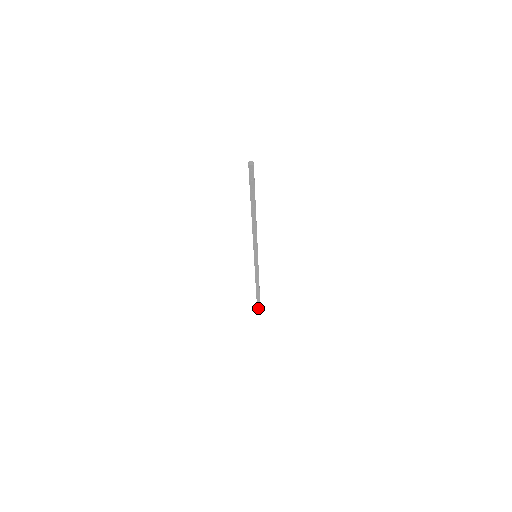
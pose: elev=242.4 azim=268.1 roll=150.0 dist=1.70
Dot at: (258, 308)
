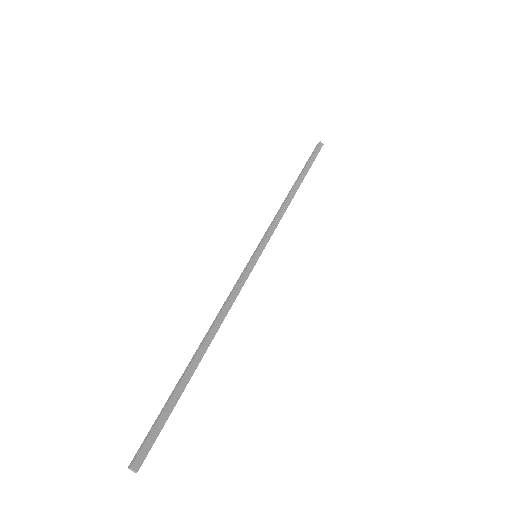
Dot at: (315, 155)
